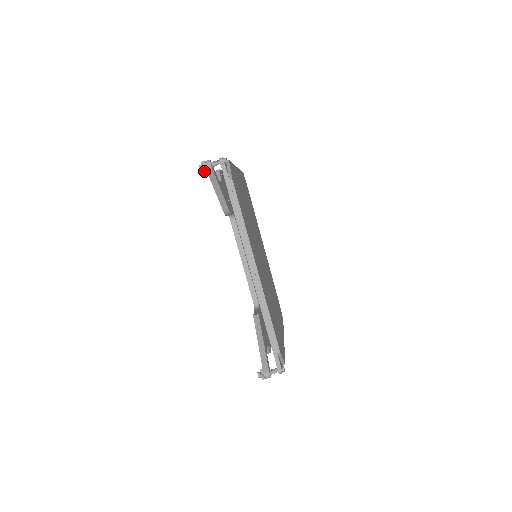
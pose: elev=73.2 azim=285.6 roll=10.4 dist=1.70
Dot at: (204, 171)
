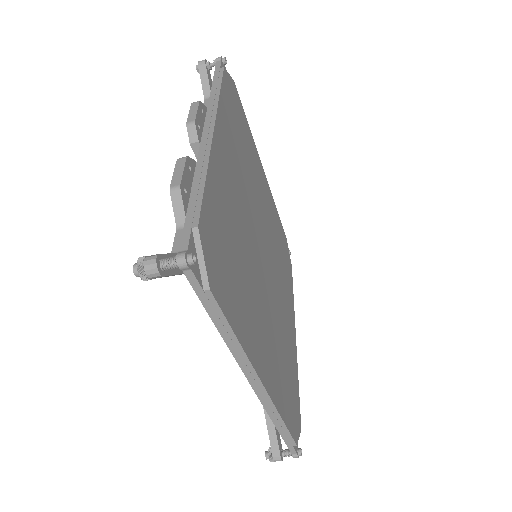
Dot at: (147, 279)
